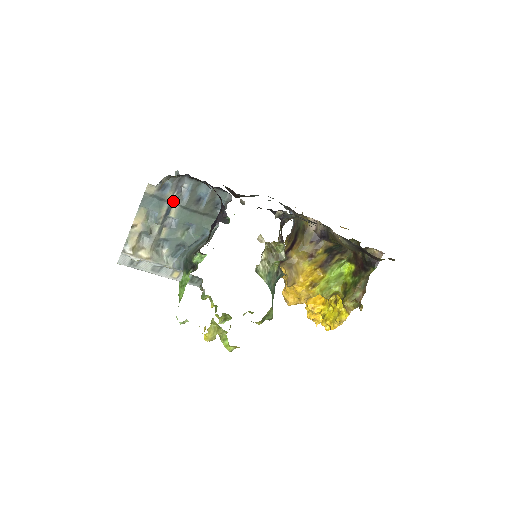
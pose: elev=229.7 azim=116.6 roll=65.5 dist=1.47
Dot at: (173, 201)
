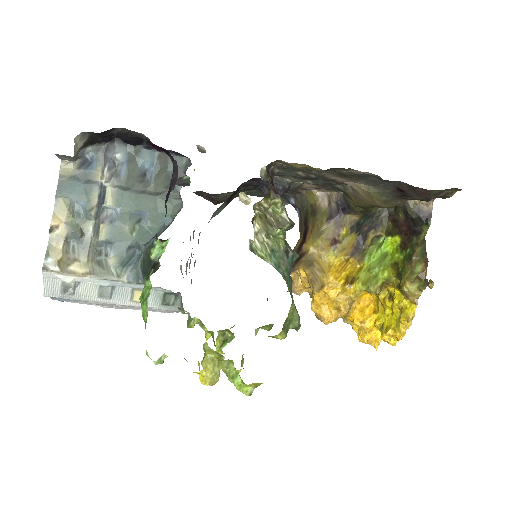
Dot at: (105, 181)
